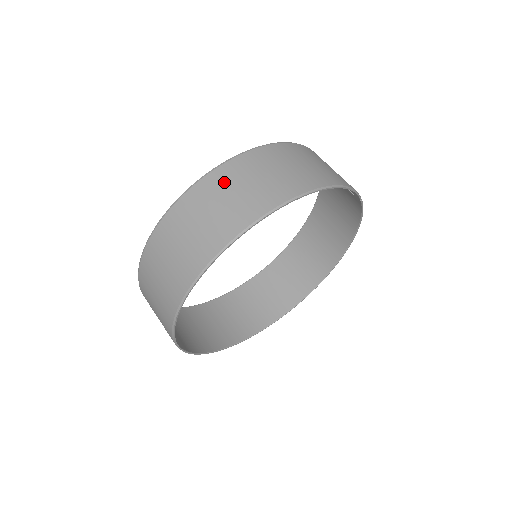
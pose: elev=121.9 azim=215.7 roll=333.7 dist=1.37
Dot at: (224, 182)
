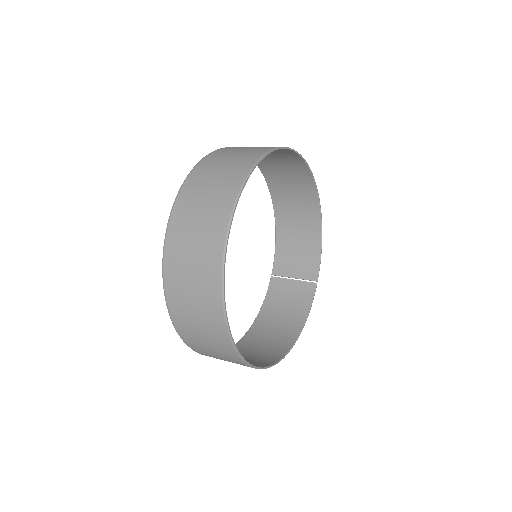
Dot at: (276, 173)
